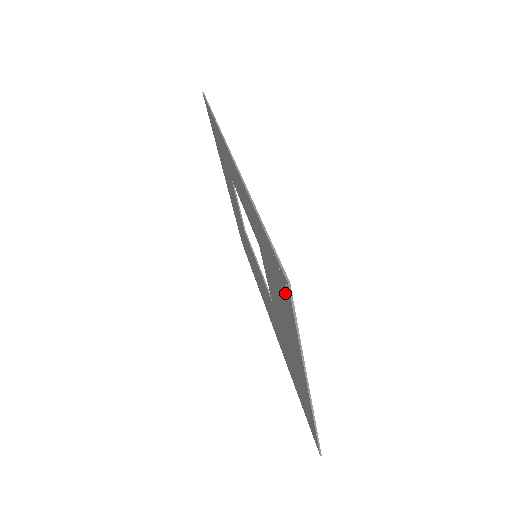
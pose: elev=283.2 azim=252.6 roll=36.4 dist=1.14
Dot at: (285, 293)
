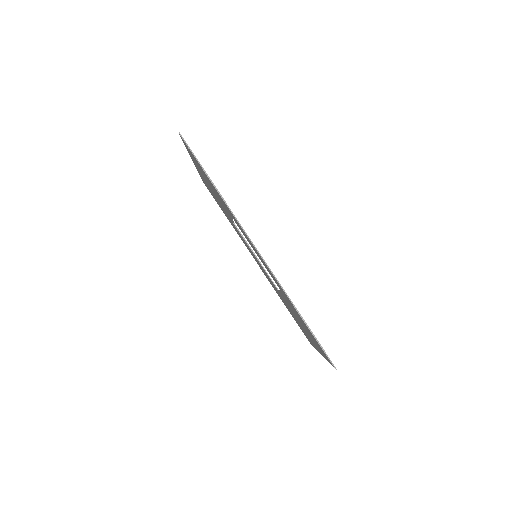
Dot at: occluded
